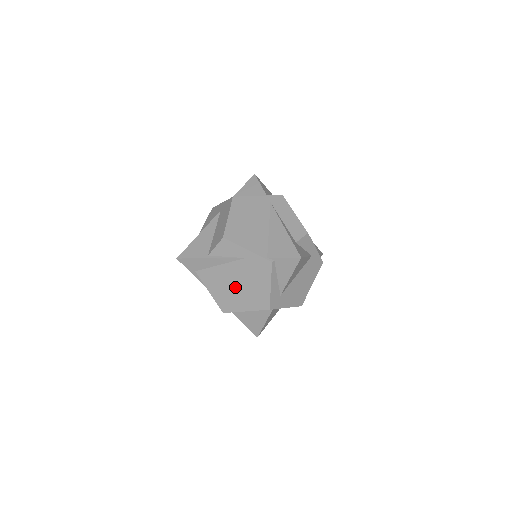
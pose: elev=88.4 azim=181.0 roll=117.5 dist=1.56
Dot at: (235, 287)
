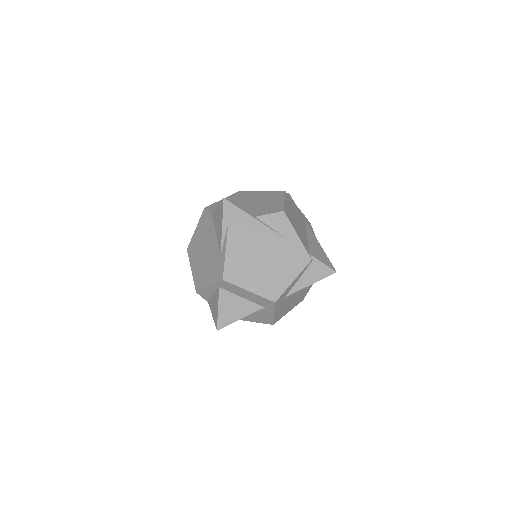
Dot at: (258, 262)
